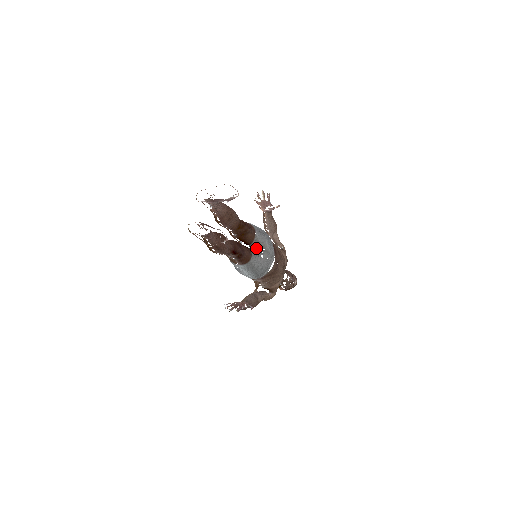
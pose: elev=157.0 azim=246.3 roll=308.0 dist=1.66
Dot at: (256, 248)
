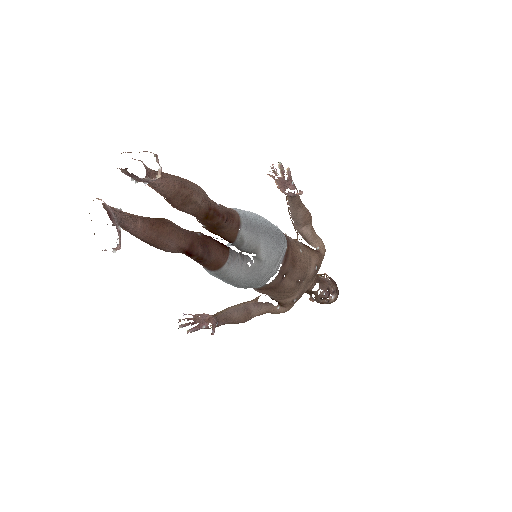
Dot at: (242, 250)
